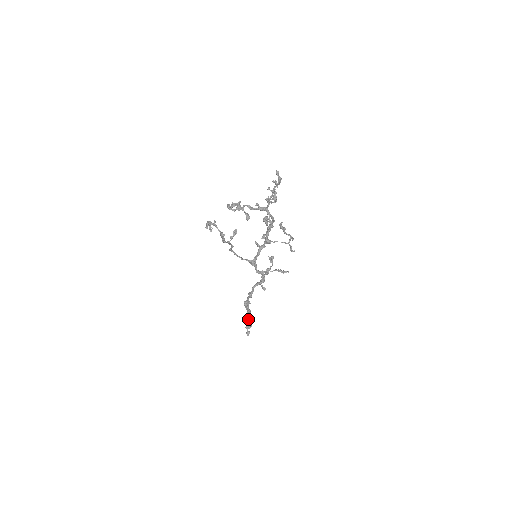
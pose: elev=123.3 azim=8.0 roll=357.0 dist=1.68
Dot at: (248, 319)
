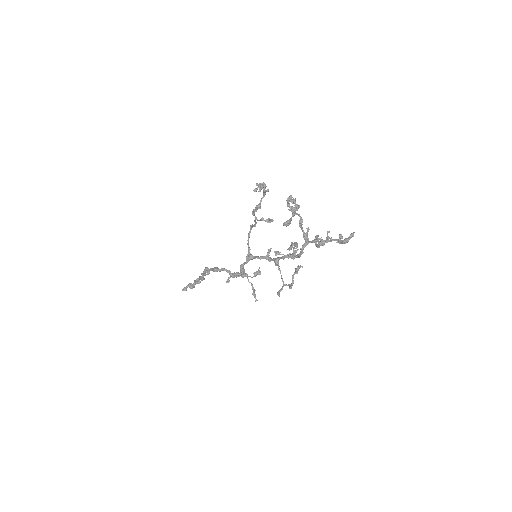
Dot at: occluded
